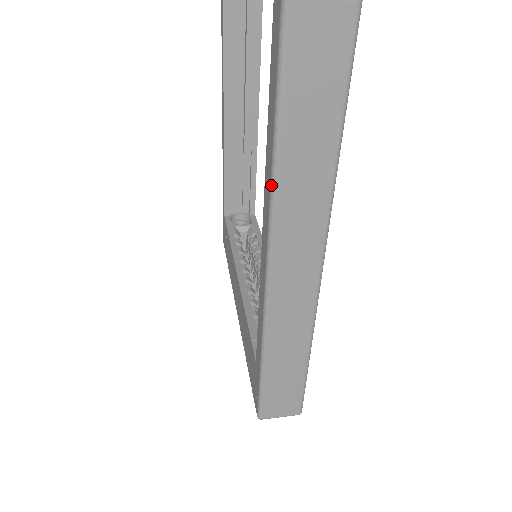
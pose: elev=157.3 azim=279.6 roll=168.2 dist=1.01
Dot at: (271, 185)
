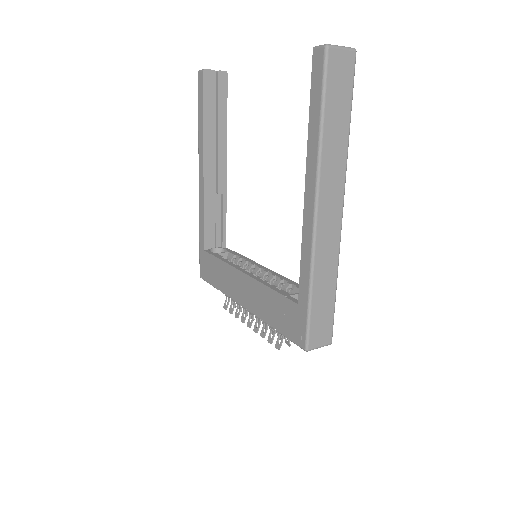
Dot at: (318, 151)
